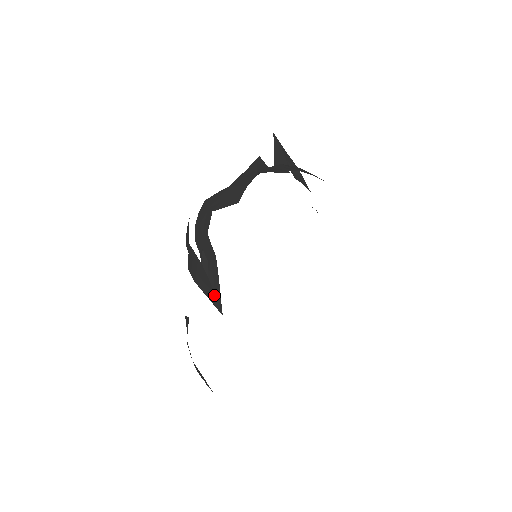
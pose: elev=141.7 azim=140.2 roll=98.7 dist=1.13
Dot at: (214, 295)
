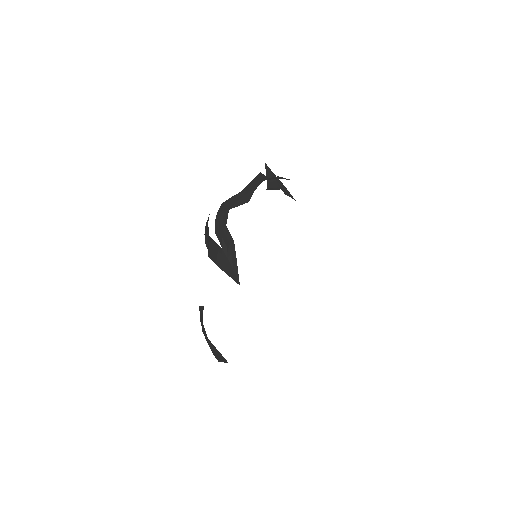
Dot at: (232, 271)
